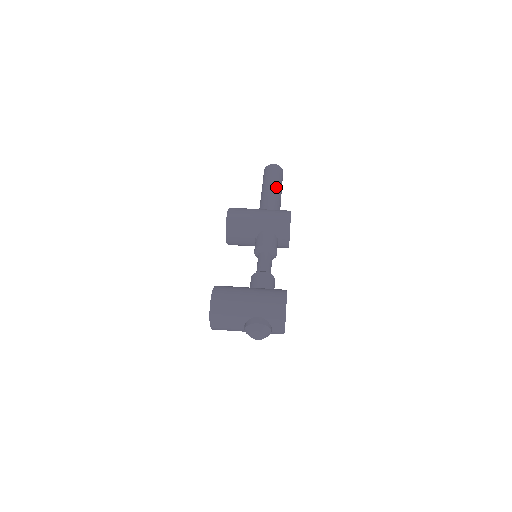
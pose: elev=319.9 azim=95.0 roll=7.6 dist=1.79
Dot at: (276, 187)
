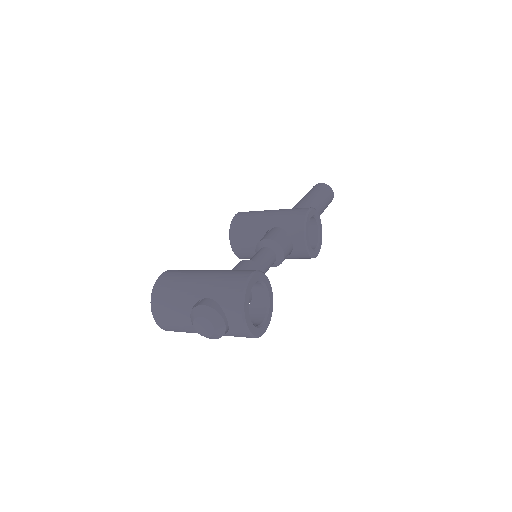
Dot at: (312, 198)
